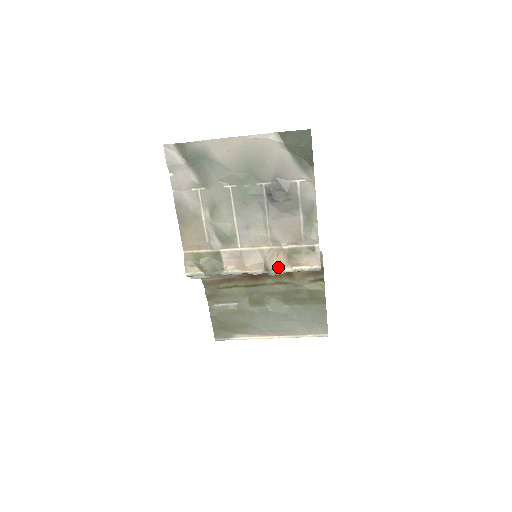
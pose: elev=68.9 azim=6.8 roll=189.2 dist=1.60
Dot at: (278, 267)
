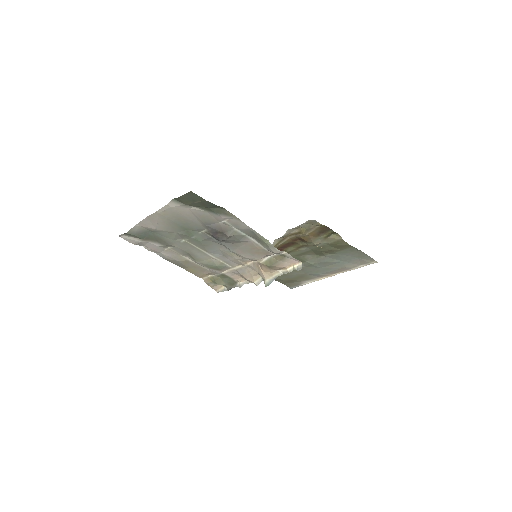
Dot at: (269, 275)
